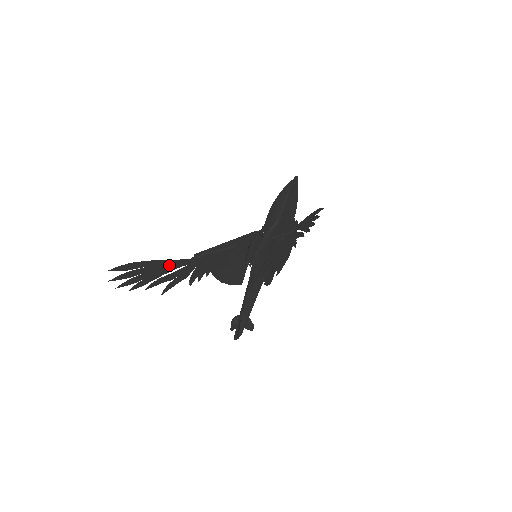
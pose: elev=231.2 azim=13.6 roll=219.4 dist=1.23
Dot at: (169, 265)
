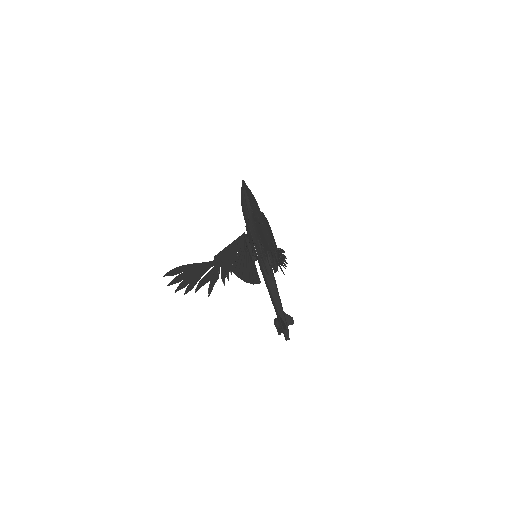
Dot at: (202, 268)
